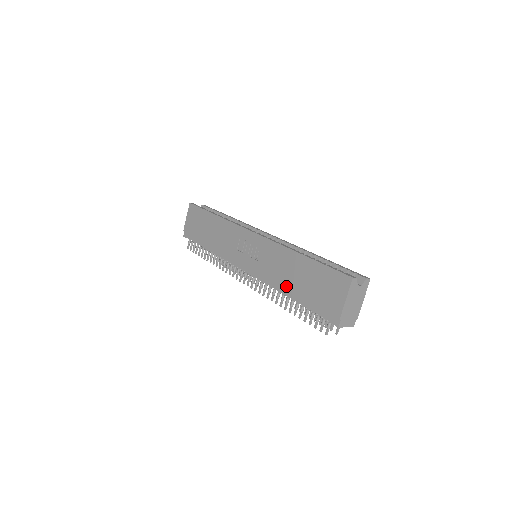
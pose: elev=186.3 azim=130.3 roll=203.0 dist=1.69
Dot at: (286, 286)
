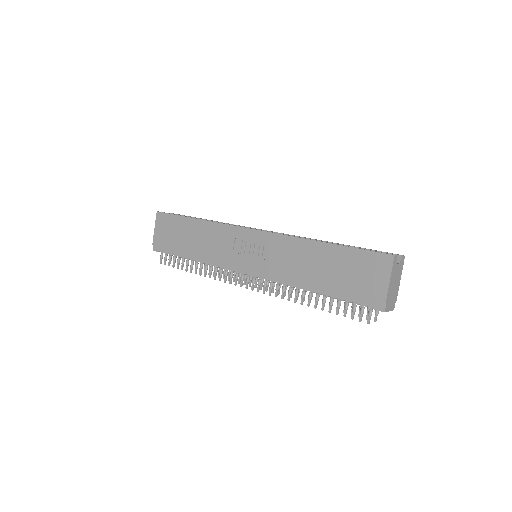
Dot at: (308, 280)
